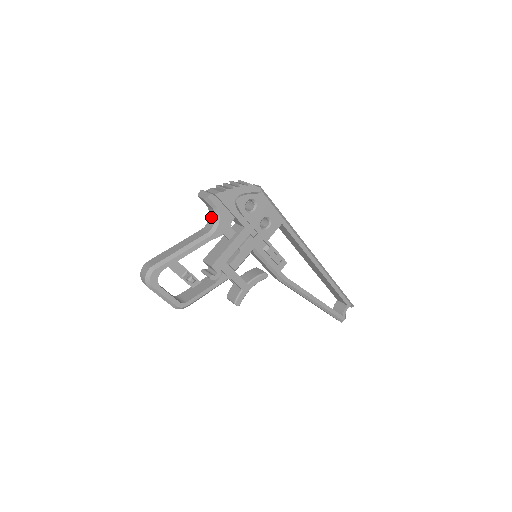
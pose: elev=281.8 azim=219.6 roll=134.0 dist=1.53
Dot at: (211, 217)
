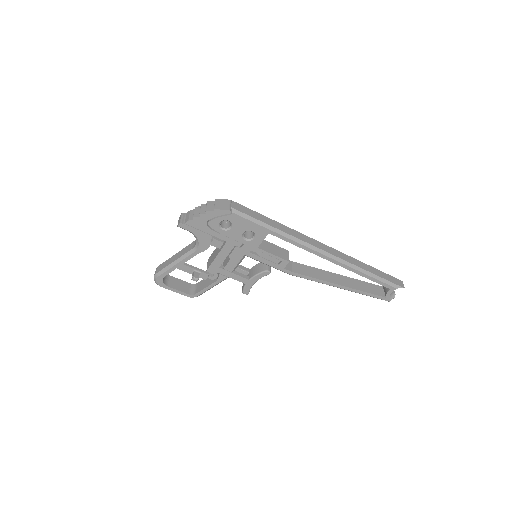
Dot at: occluded
